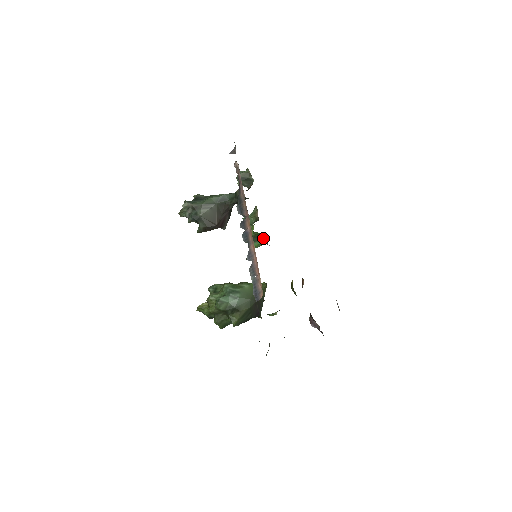
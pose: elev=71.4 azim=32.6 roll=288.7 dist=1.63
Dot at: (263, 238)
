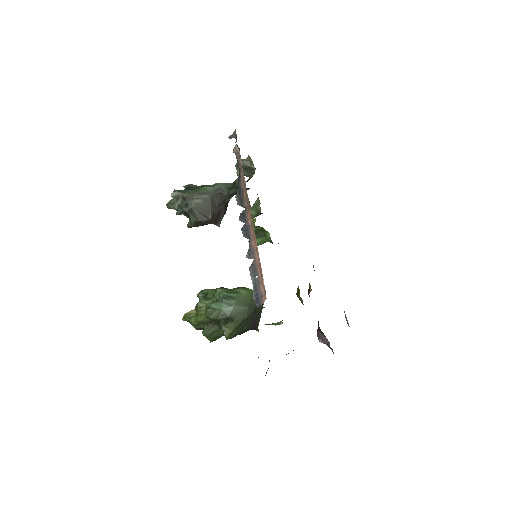
Dot at: (266, 234)
